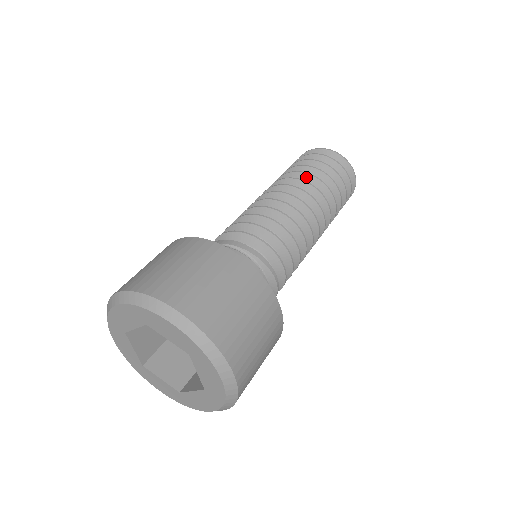
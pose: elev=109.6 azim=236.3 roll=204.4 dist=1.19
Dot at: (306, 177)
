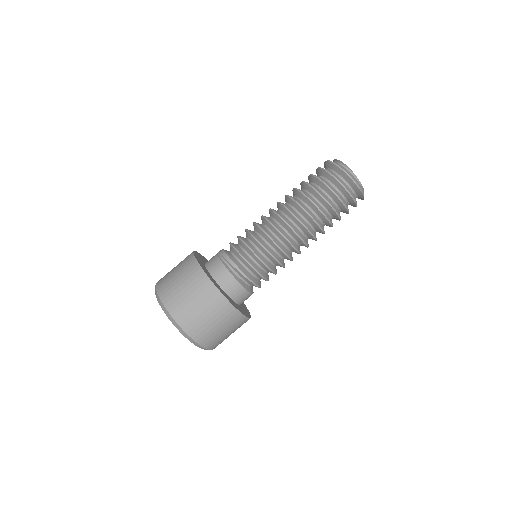
Dot at: (297, 192)
